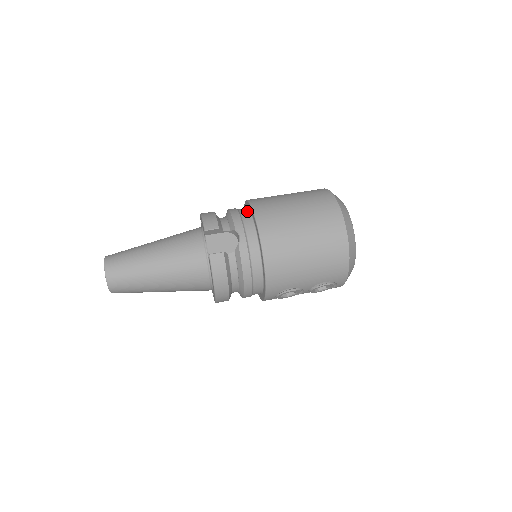
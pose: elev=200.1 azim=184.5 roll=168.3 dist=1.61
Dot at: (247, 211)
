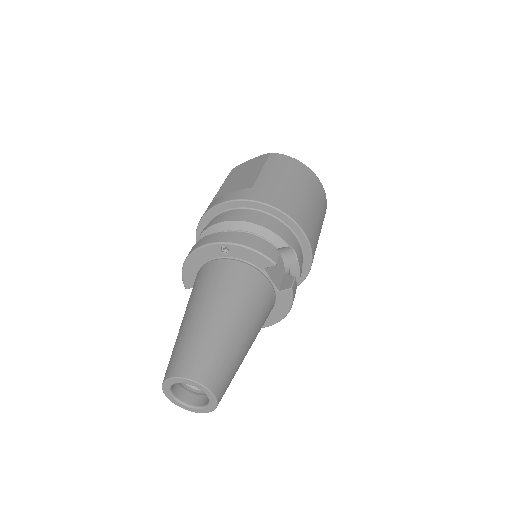
Dot at: (267, 215)
